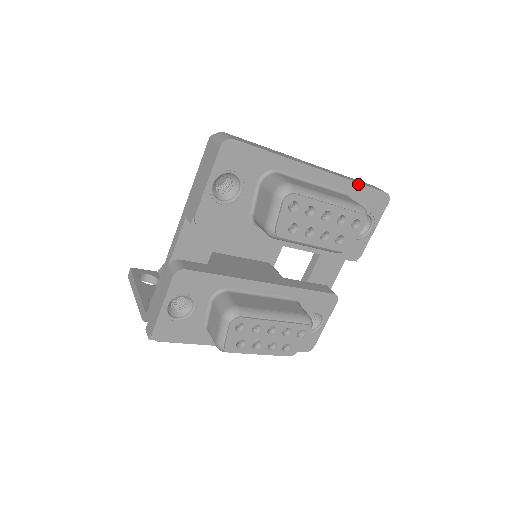
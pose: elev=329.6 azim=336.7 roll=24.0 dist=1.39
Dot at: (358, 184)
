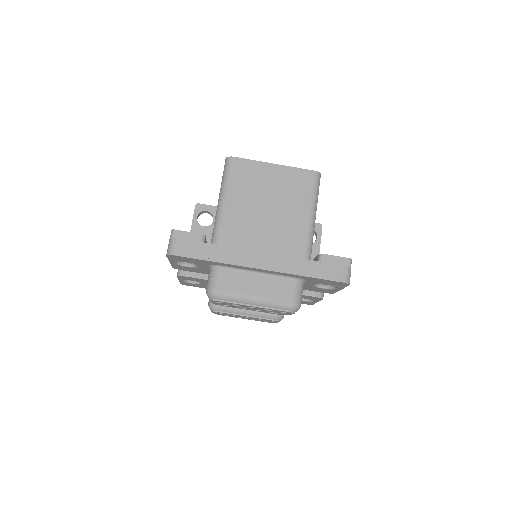
Dot at: (306, 277)
